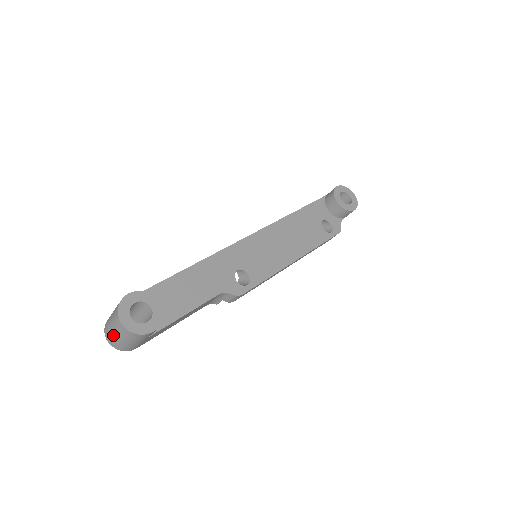
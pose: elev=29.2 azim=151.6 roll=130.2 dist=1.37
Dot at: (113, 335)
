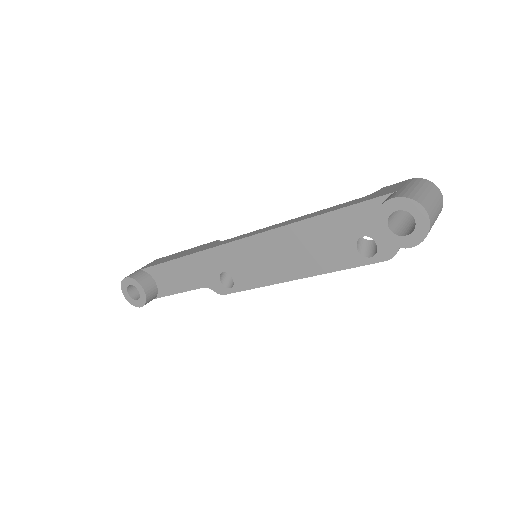
Dot at: occluded
